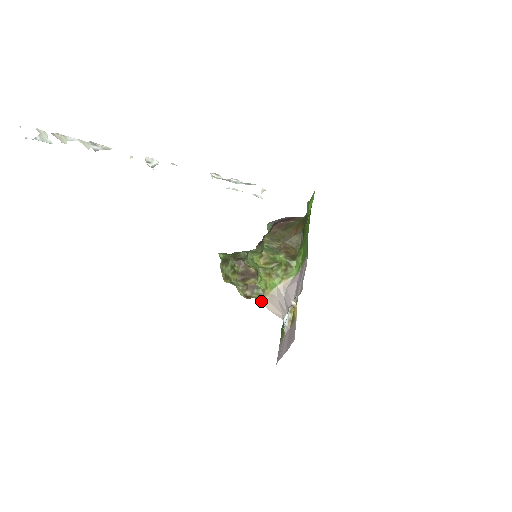
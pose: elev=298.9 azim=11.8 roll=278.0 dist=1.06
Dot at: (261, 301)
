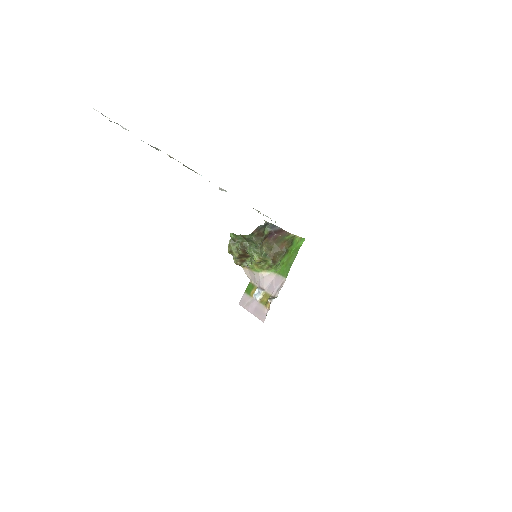
Dot at: (244, 268)
